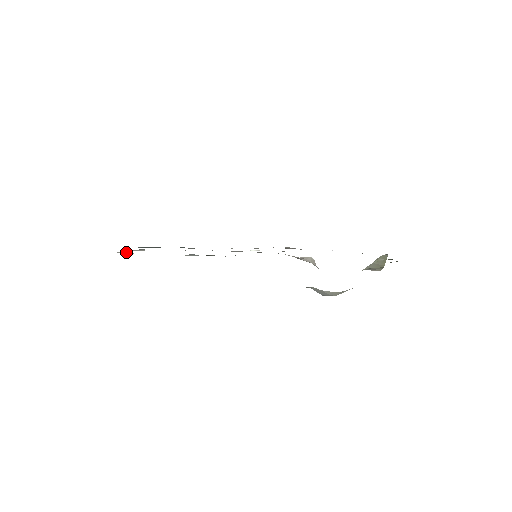
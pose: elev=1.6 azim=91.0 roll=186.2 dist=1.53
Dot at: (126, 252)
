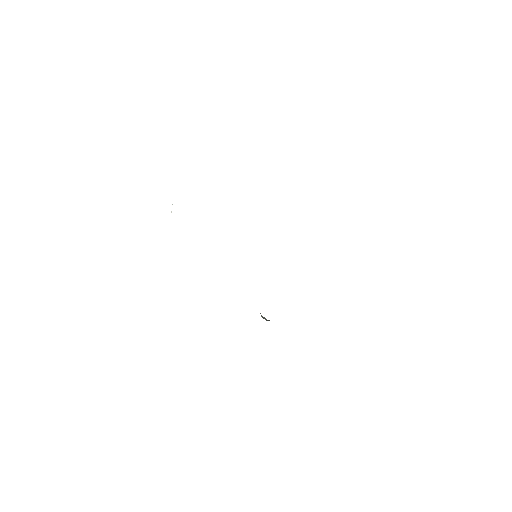
Dot at: occluded
